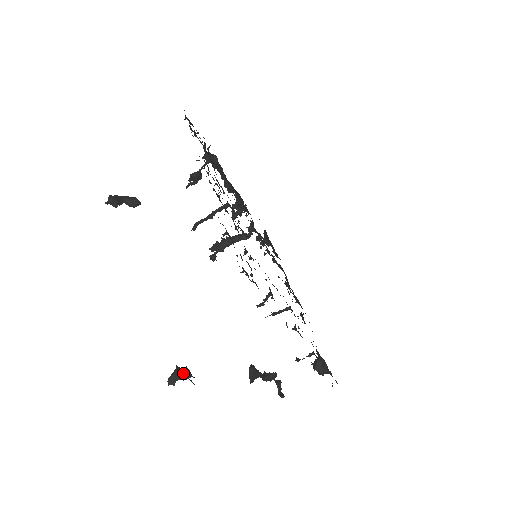
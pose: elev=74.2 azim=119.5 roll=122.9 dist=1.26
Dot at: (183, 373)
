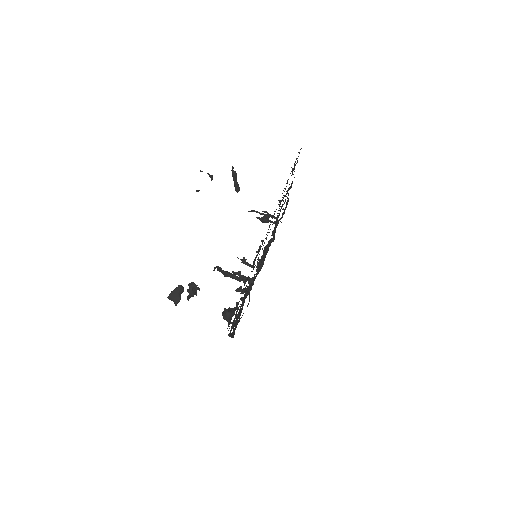
Dot at: occluded
